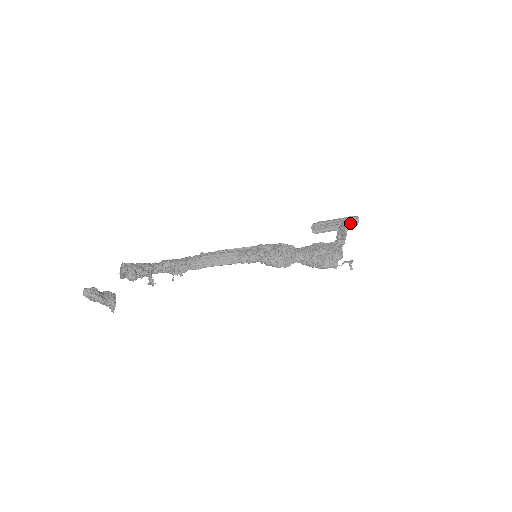
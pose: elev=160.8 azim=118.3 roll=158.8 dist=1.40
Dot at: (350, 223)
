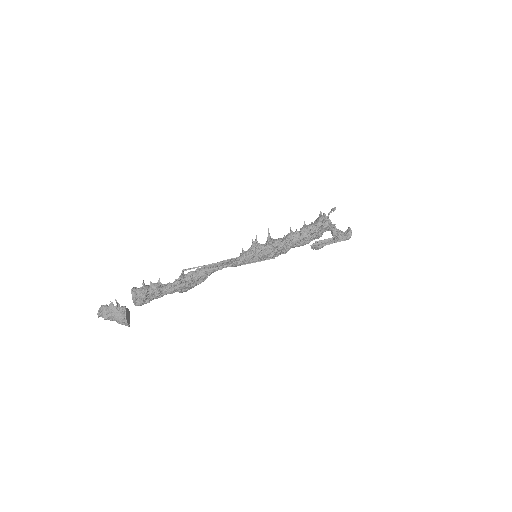
Dot at: (344, 234)
